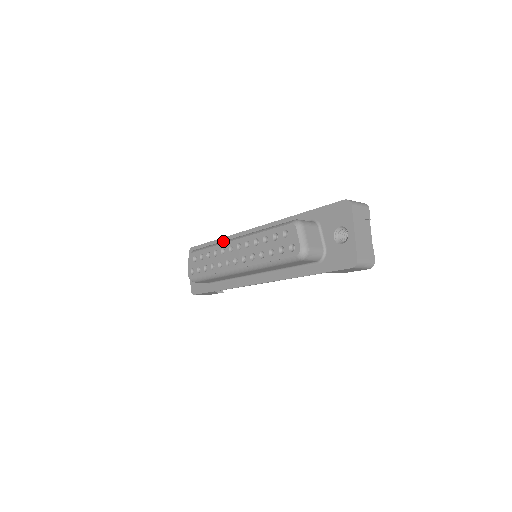
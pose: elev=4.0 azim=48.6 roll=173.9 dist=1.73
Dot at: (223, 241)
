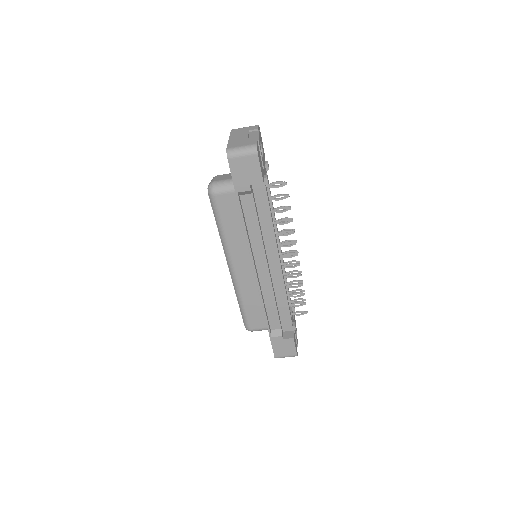
Dot at: occluded
